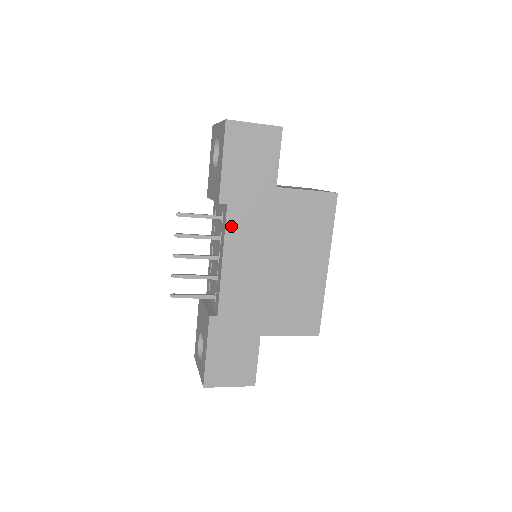
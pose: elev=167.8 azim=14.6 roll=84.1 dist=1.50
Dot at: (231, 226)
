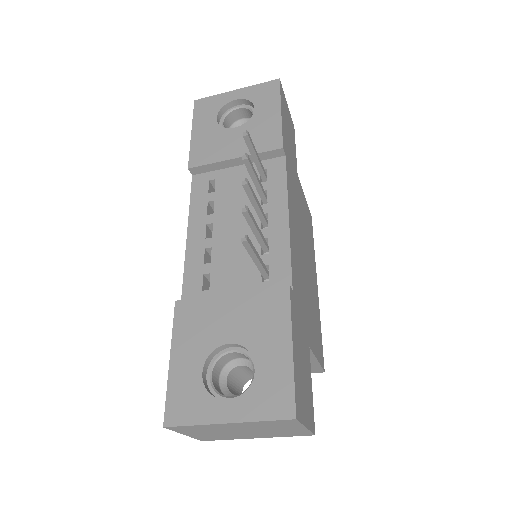
Dot at: (288, 182)
